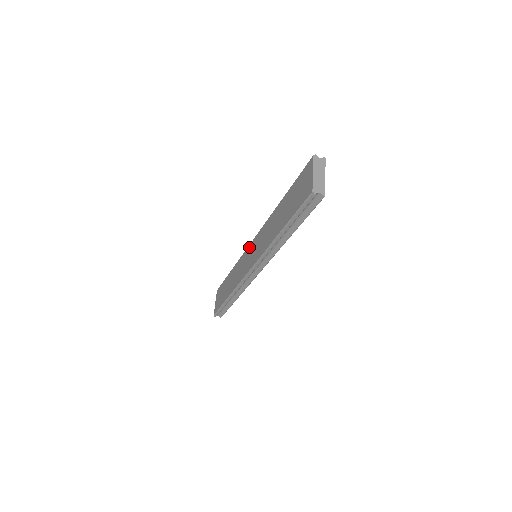
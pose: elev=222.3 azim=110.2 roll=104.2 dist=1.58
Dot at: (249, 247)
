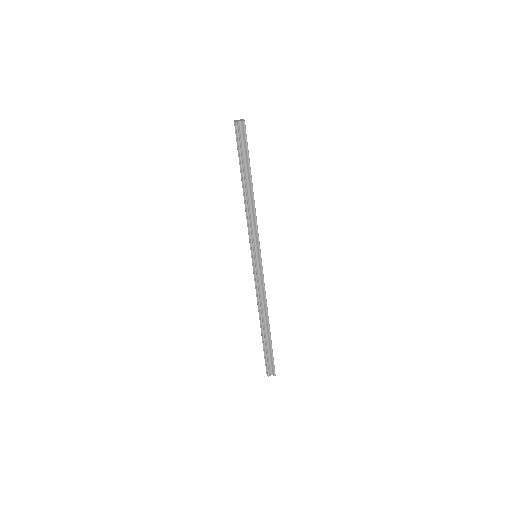
Dot at: occluded
